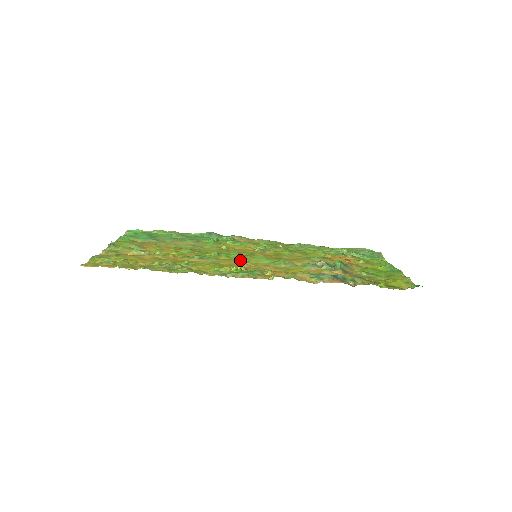
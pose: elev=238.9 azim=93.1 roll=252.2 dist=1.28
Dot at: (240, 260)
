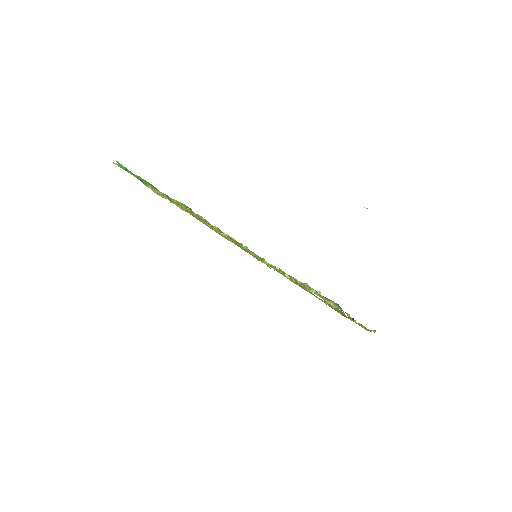
Dot at: occluded
